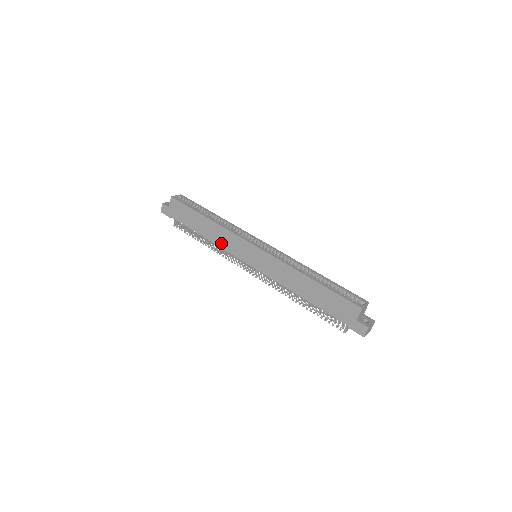
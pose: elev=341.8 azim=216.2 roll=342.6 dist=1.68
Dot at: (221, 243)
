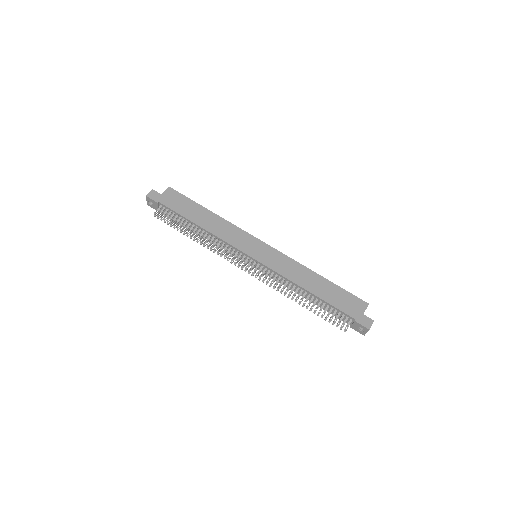
Dot at: (222, 235)
